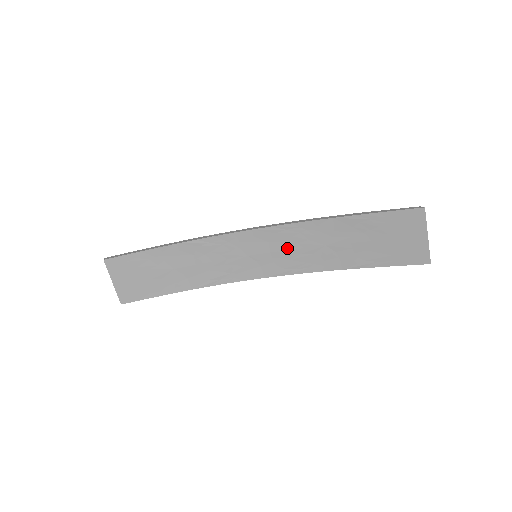
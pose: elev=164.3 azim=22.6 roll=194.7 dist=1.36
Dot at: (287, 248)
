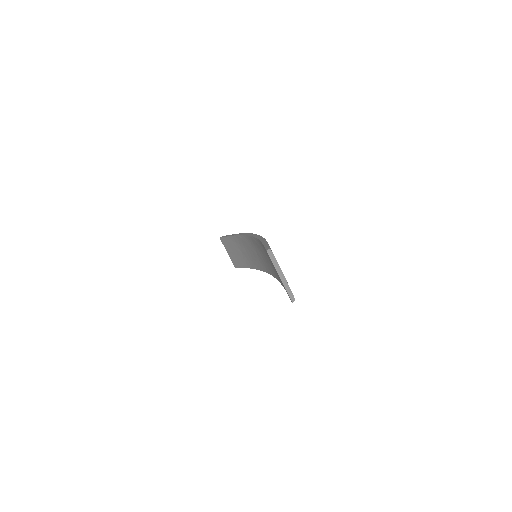
Dot at: (263, 255)
